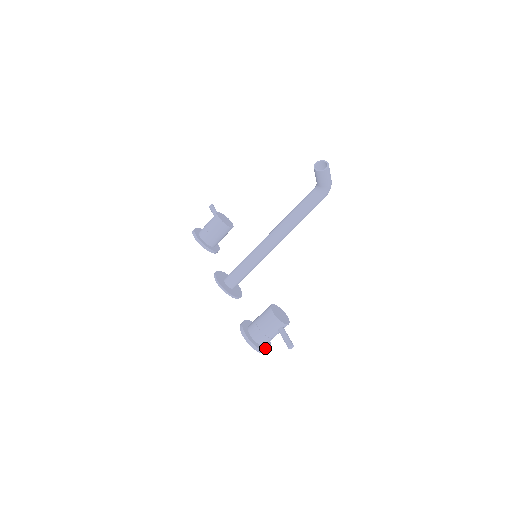
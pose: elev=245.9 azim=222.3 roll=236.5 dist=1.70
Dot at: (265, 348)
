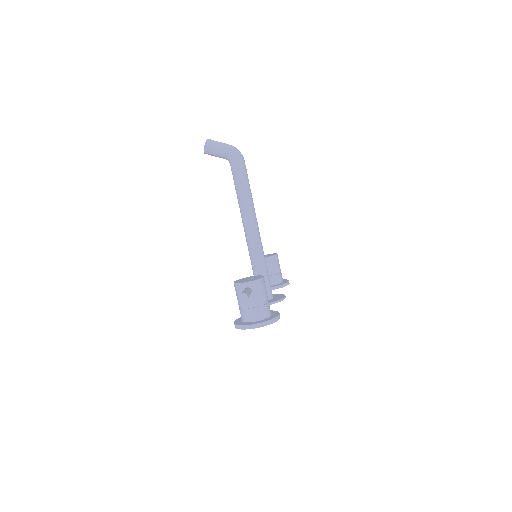
Dot at: (257, 322)
